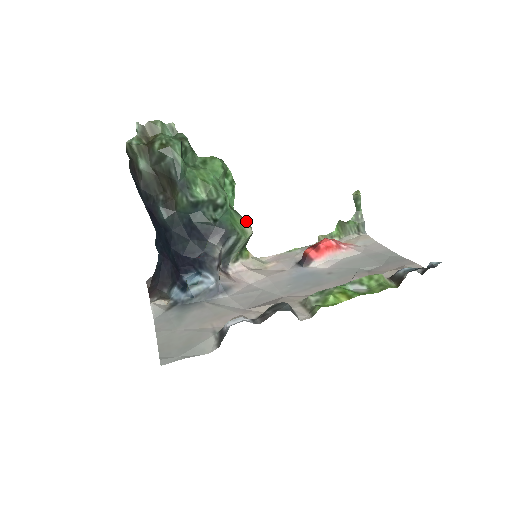
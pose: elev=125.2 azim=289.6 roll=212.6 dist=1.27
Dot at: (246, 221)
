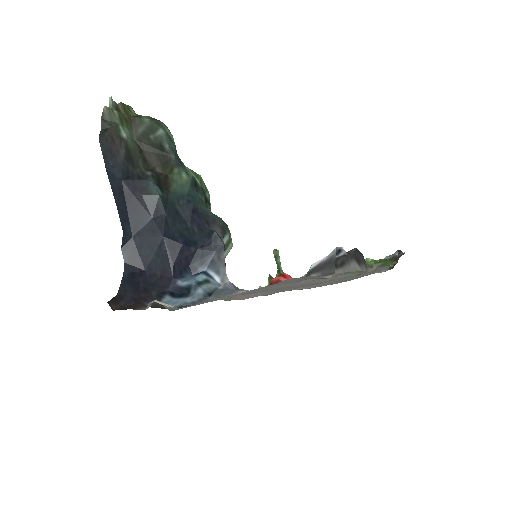
Dot at: occluded
